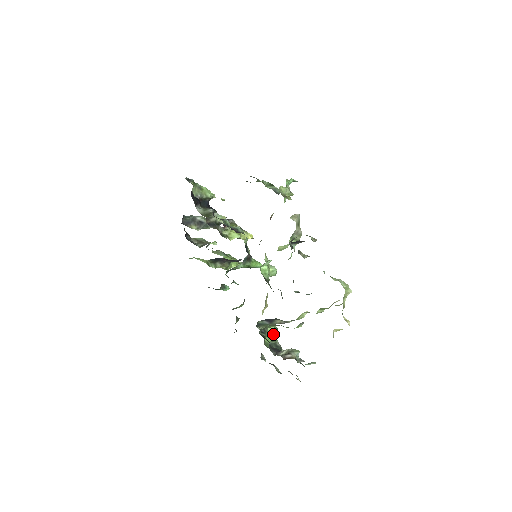
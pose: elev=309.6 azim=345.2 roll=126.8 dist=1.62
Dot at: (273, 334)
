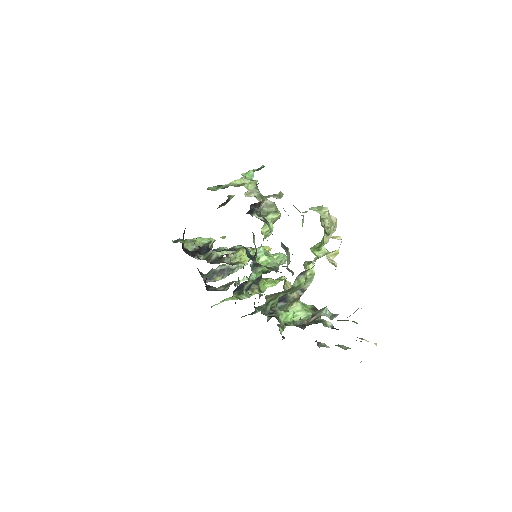
Dot at: (304, 312)
